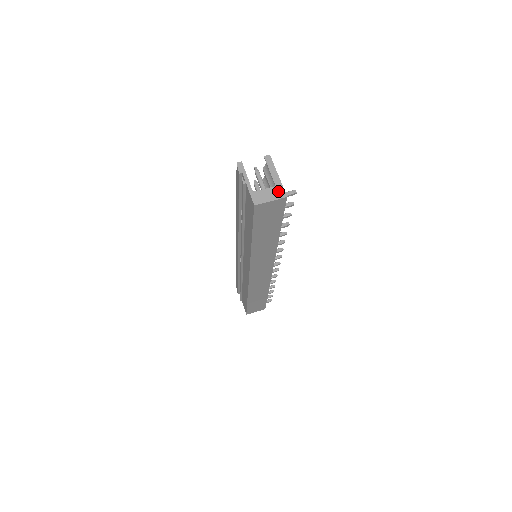
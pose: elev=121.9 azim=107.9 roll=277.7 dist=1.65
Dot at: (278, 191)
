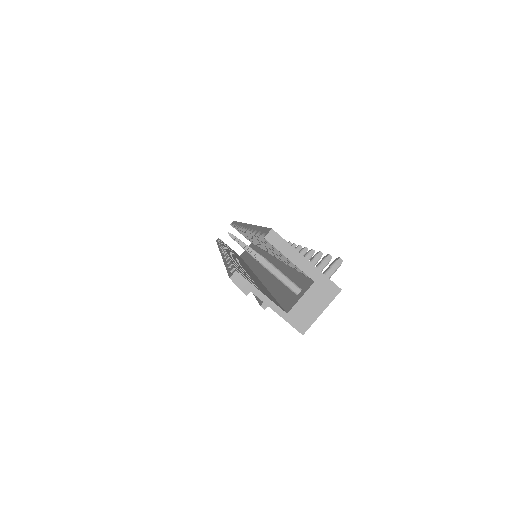
Dot at: (323, 288)
